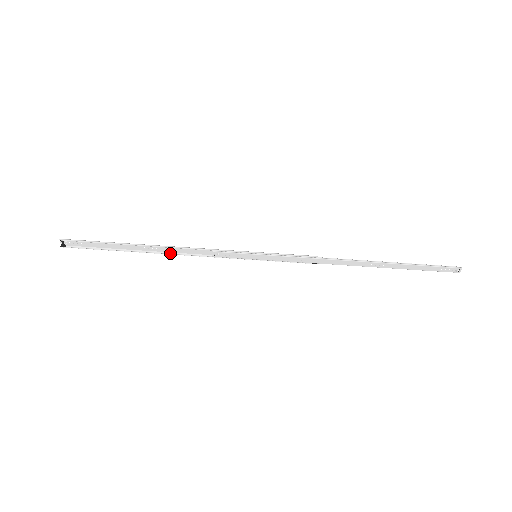
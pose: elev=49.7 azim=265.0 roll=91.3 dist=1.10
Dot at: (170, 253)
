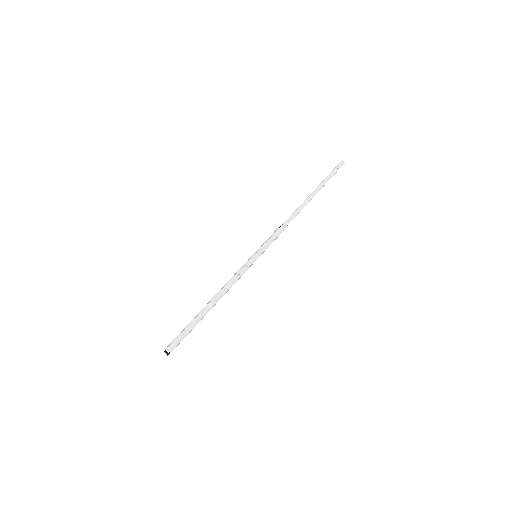
Dot at: occluded
